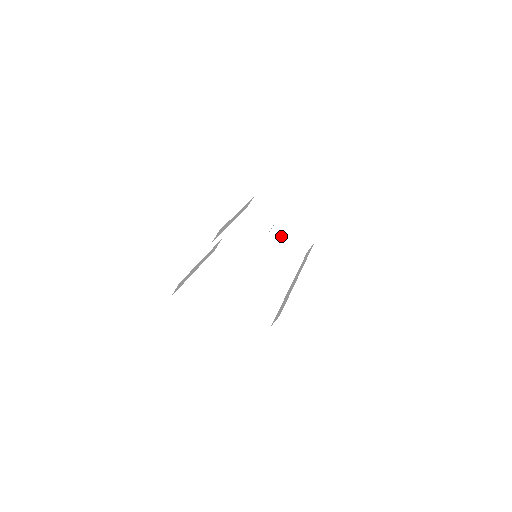
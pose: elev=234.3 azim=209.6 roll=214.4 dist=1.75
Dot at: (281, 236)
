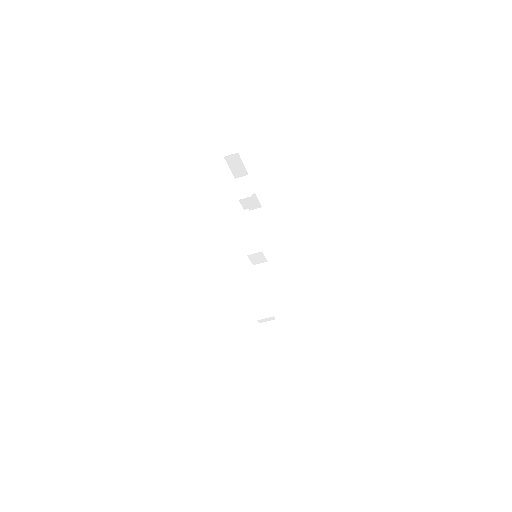
Dot at: (248, 205)
